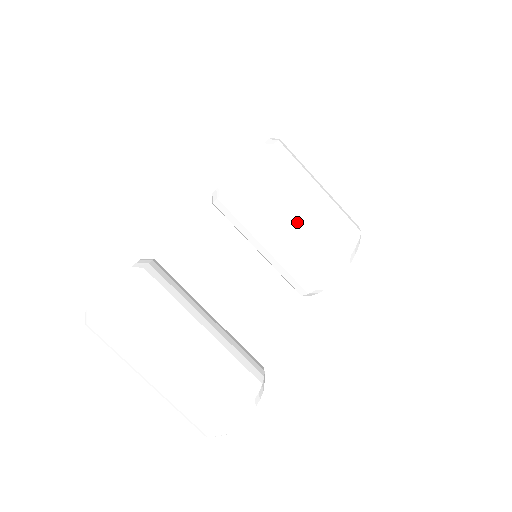
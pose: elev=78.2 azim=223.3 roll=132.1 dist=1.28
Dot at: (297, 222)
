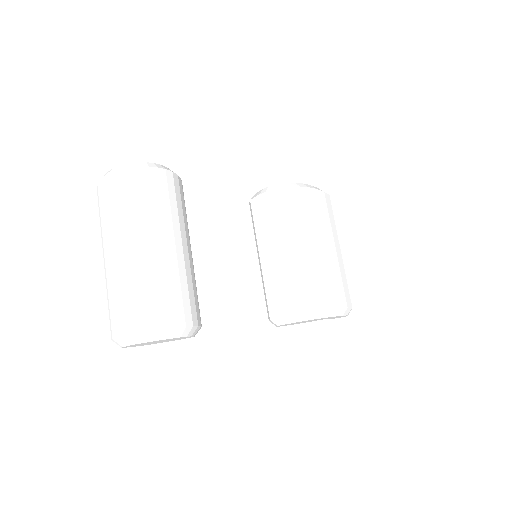
Dot at: (306, 250)
